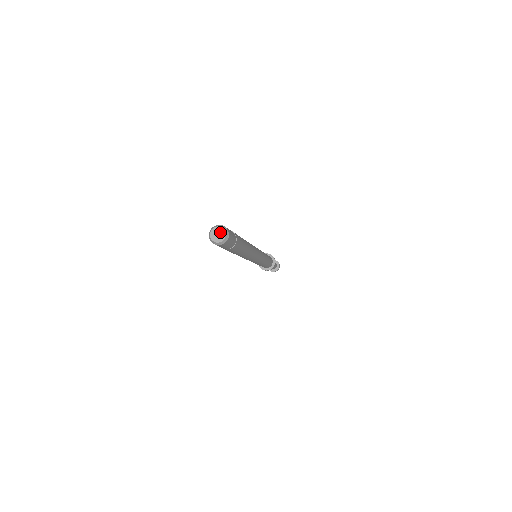
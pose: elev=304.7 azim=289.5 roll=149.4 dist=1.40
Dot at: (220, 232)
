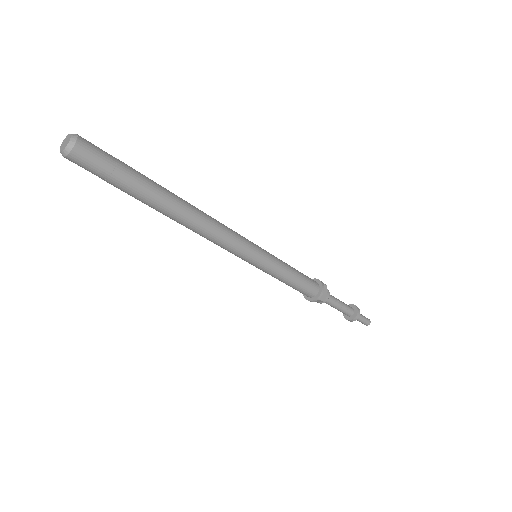
Dot at: (67, 139)
